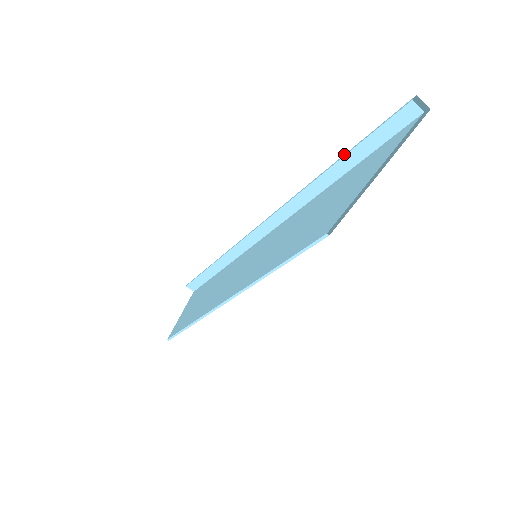
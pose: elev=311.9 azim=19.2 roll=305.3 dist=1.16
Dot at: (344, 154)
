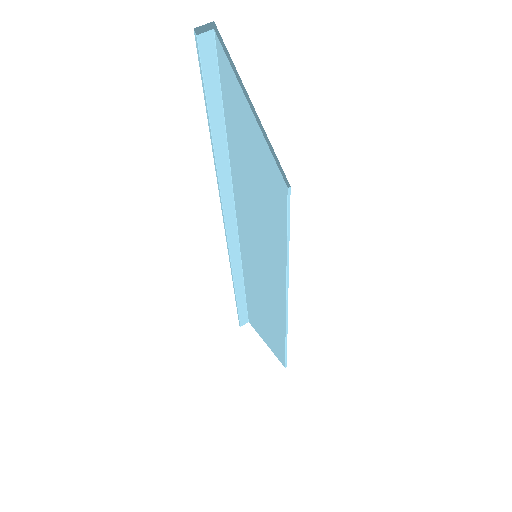
Dot at: occluded
